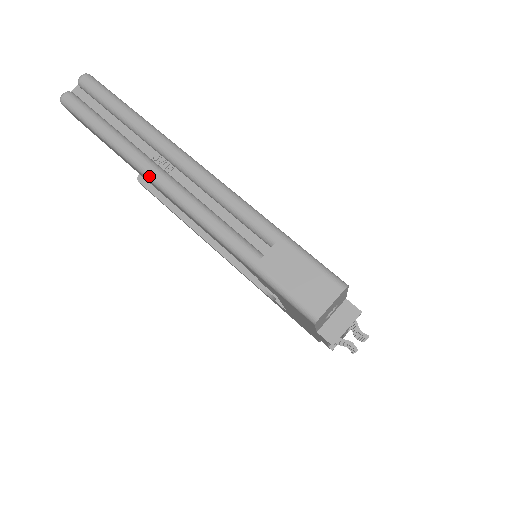
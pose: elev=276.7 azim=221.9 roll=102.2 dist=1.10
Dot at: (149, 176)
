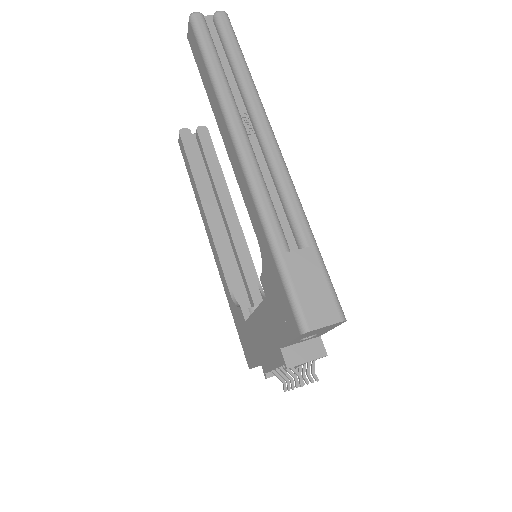
Dot at: (231, 124)
